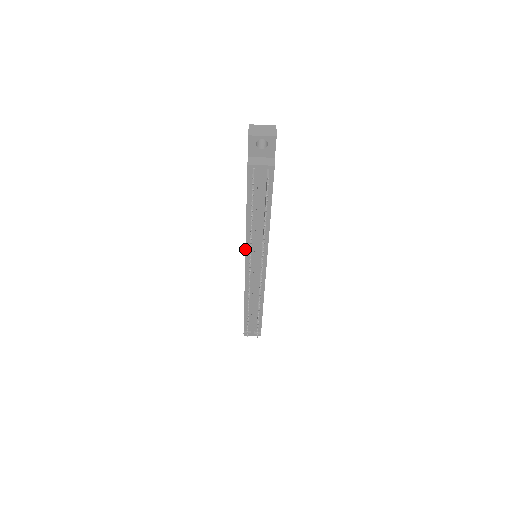
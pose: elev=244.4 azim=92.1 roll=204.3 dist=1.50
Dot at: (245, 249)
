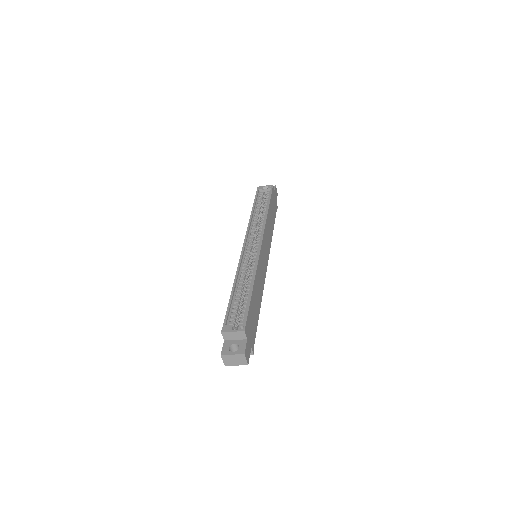
Dot at: occluded
